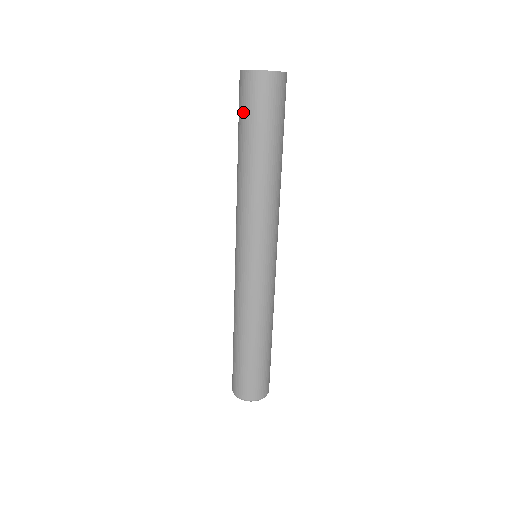
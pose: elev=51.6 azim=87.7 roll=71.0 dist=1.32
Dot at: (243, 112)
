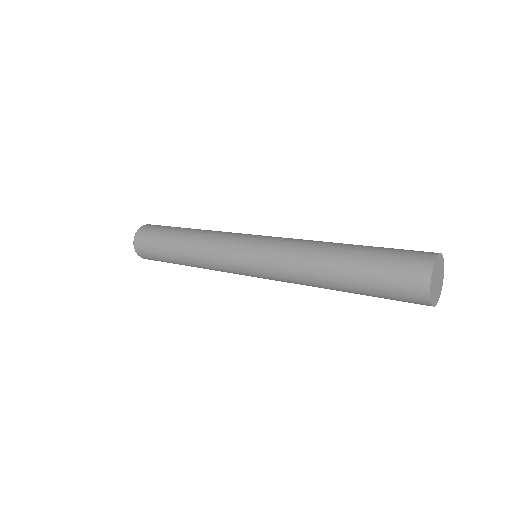
Dot at: (385, 285)
